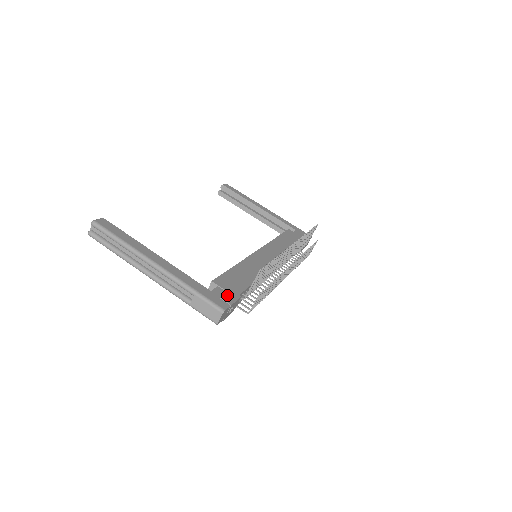
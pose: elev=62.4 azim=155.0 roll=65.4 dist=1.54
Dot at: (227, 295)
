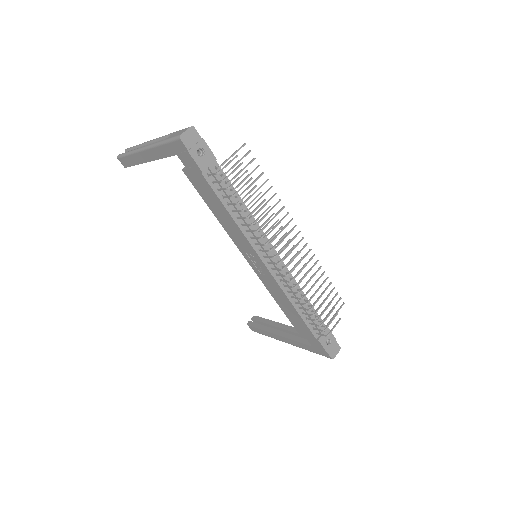
Dot at: occluded
